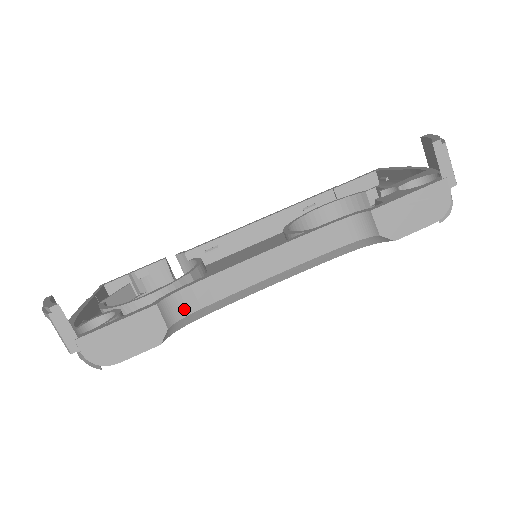
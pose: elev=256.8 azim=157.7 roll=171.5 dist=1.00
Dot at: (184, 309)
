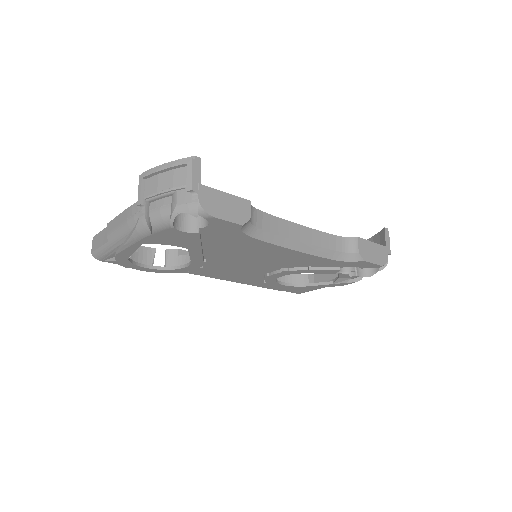
Dot at: (255, 221)
